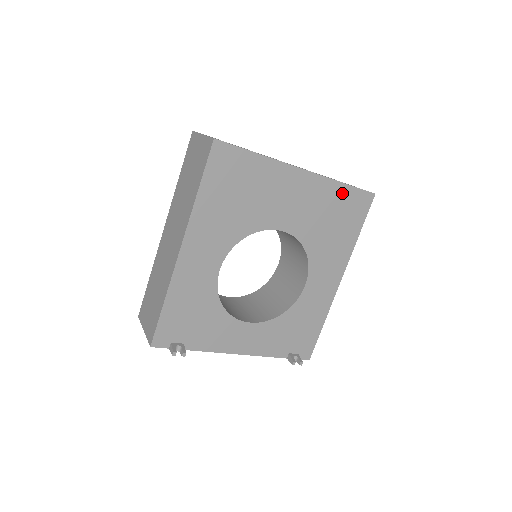
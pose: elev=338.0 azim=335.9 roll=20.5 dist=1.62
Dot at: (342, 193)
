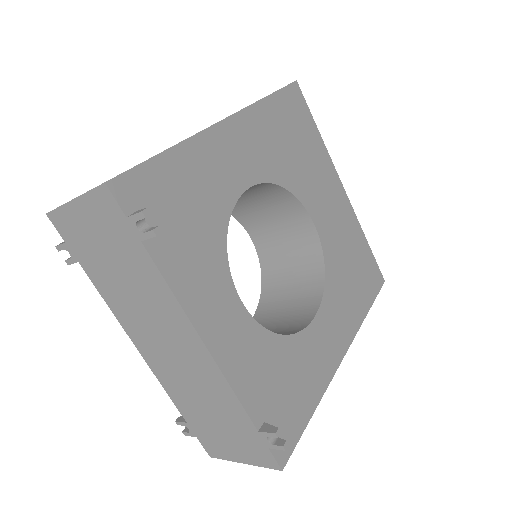
Dot at: (364, 248)
